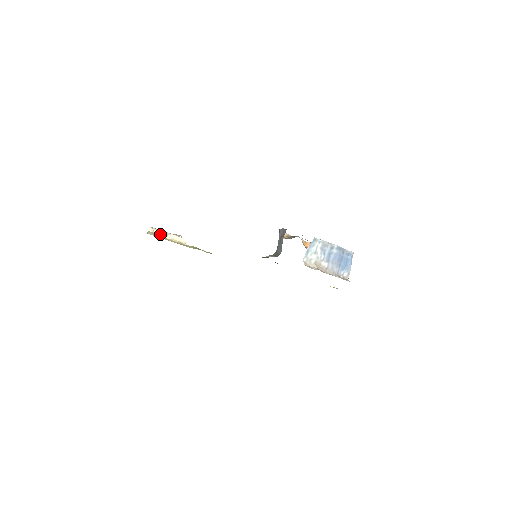
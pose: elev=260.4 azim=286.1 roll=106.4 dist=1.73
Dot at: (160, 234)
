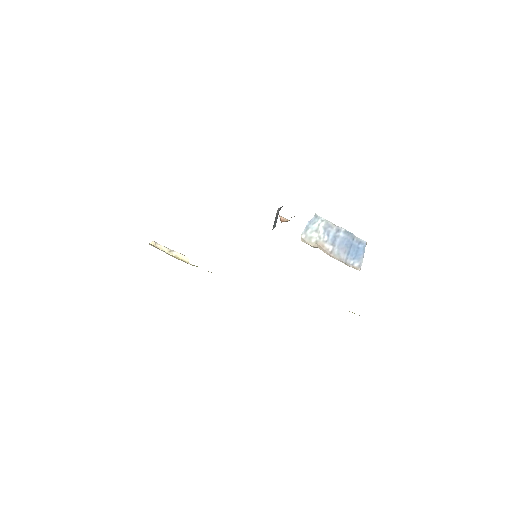
Dot at: (162, 249)
